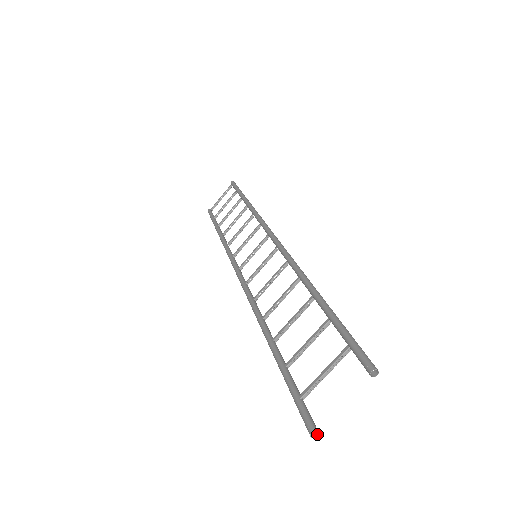
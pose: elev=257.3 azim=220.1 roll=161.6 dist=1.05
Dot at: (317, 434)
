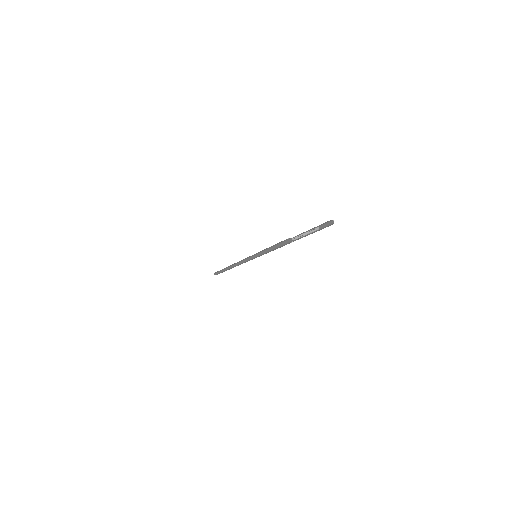
Dot at: (291, 242)
